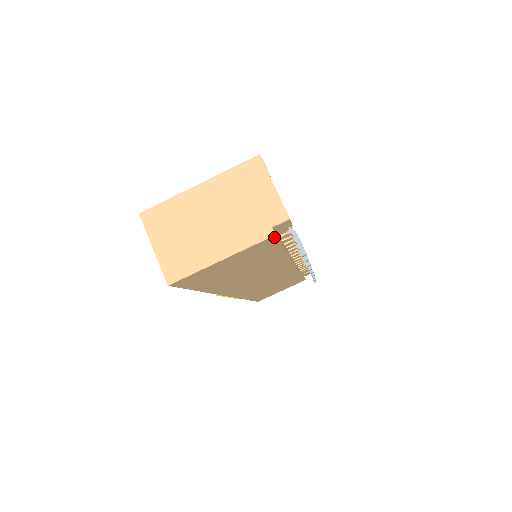
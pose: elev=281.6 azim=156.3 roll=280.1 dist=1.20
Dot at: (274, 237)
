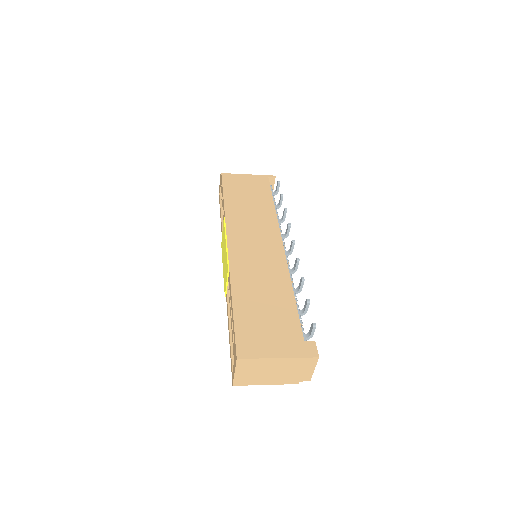
Dot at: occluded
